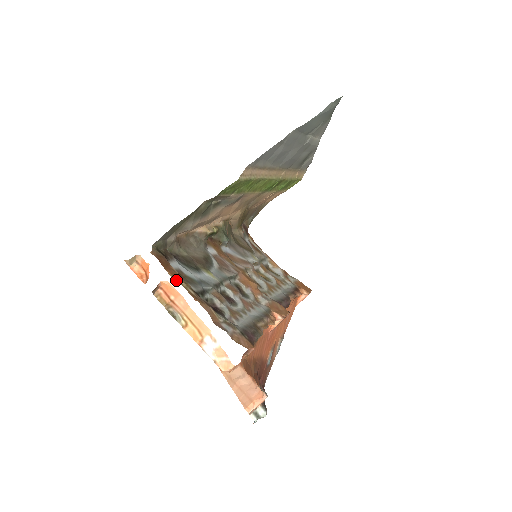
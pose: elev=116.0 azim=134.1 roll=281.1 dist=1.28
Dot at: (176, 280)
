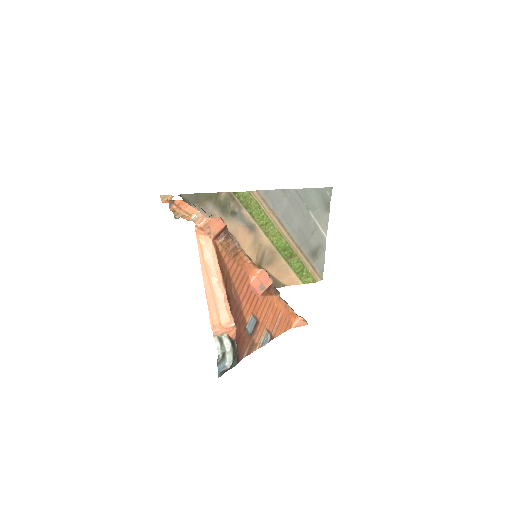
Dot at: occluded
